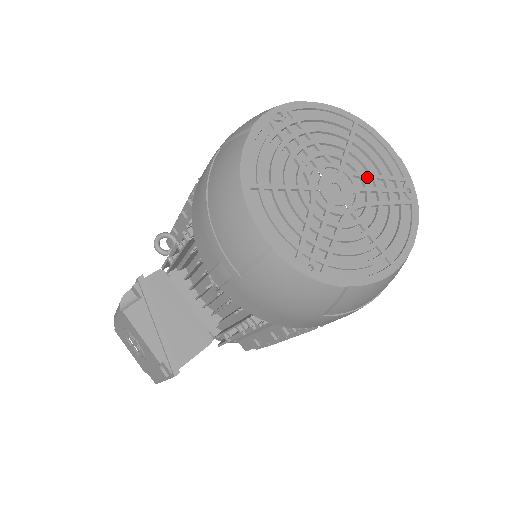
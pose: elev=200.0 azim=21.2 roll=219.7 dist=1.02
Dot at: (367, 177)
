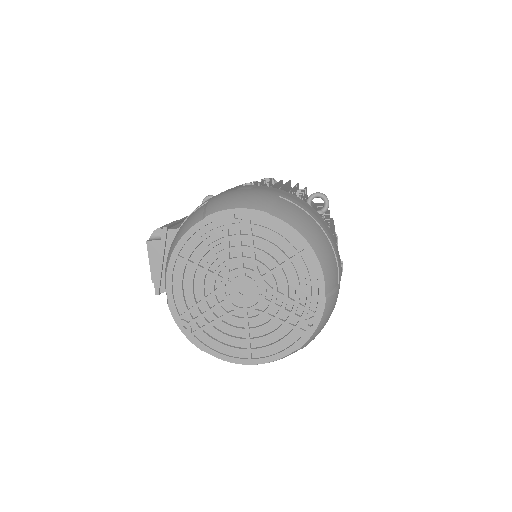
Dot at: (278, 296)
